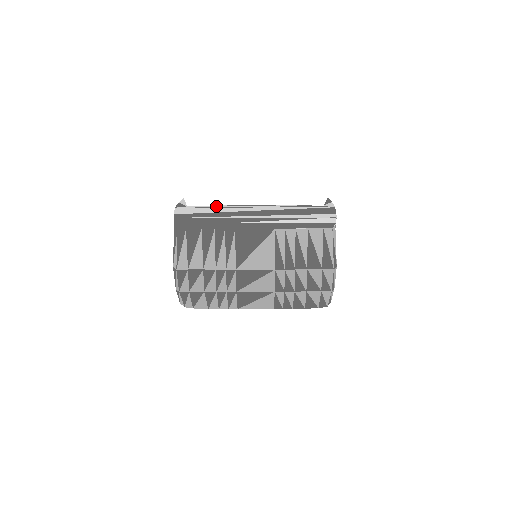
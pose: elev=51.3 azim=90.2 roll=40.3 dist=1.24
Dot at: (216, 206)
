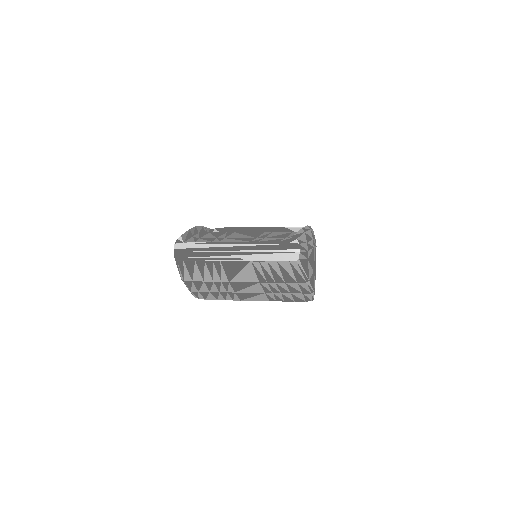
Dot at: (205, 242)
